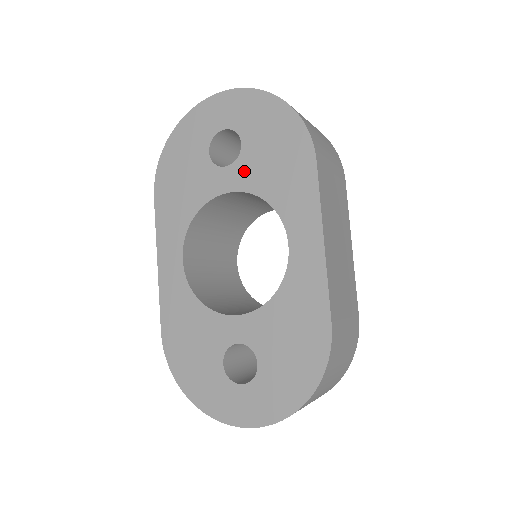
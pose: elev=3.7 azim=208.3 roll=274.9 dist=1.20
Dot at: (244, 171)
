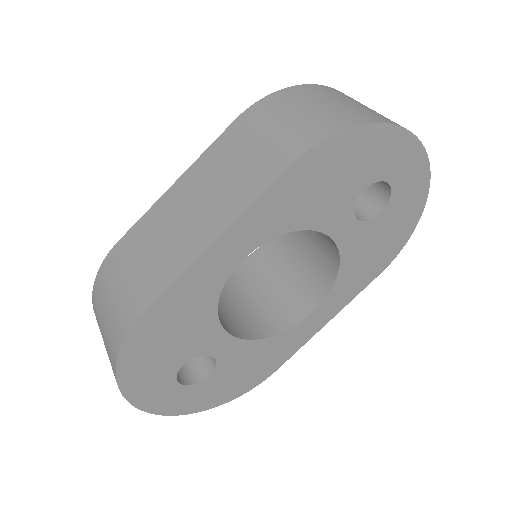
Dot at: (357, 236)
